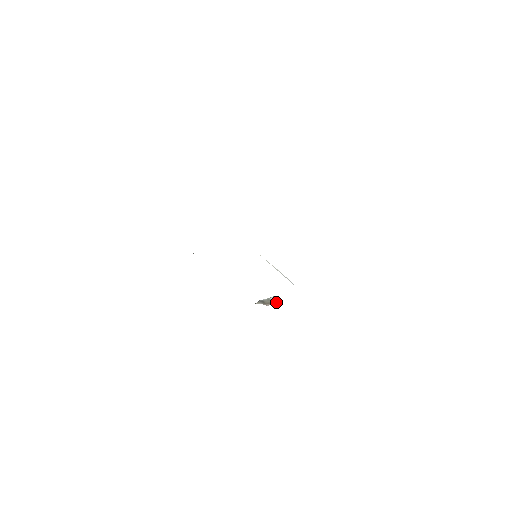
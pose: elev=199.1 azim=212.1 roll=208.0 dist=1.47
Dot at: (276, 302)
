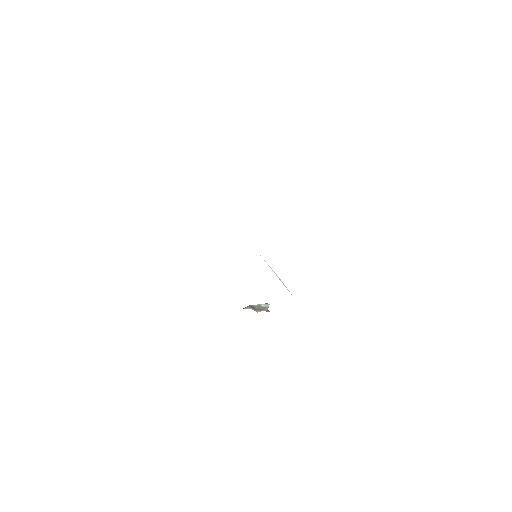
Dot at: (267, 309)
